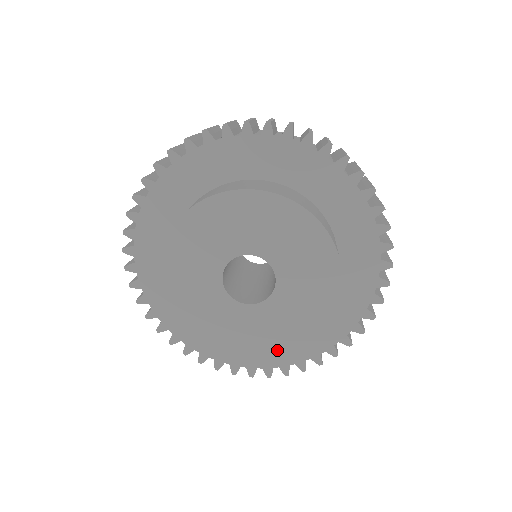
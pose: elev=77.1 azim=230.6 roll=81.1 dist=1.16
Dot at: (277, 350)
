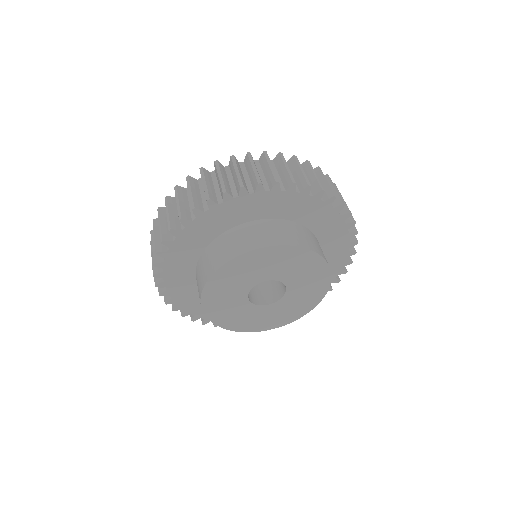
Dot at: (259, 329)
